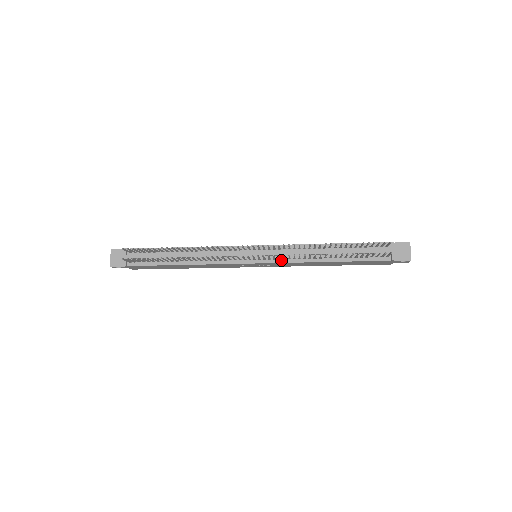
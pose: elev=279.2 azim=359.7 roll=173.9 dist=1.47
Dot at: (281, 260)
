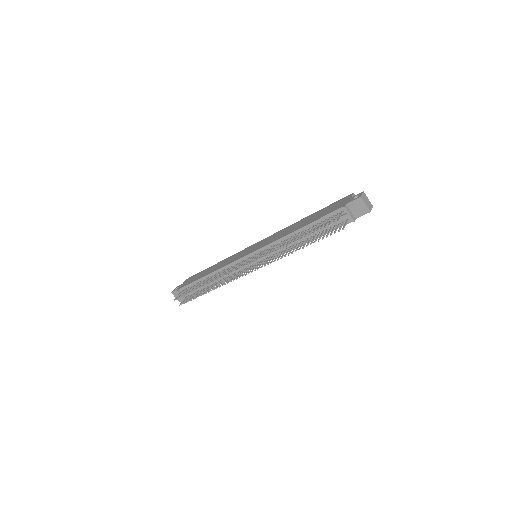
Dot at: occluded
